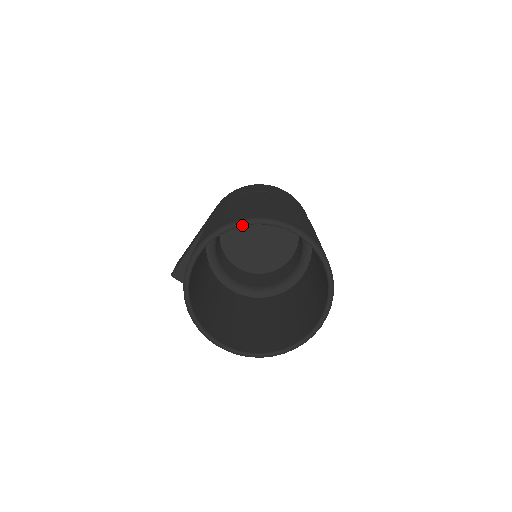
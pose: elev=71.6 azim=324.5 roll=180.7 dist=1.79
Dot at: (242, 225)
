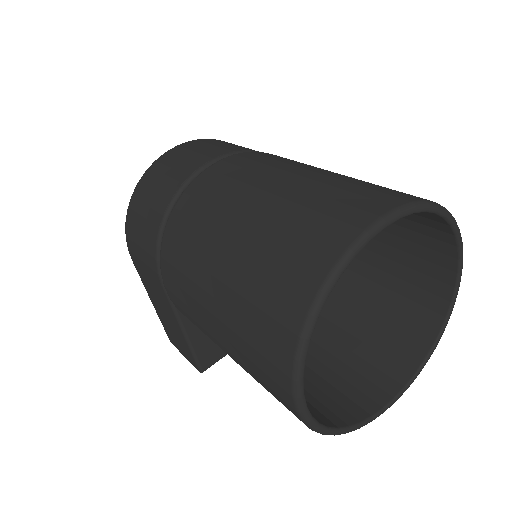
Dot at: (317, 319)
